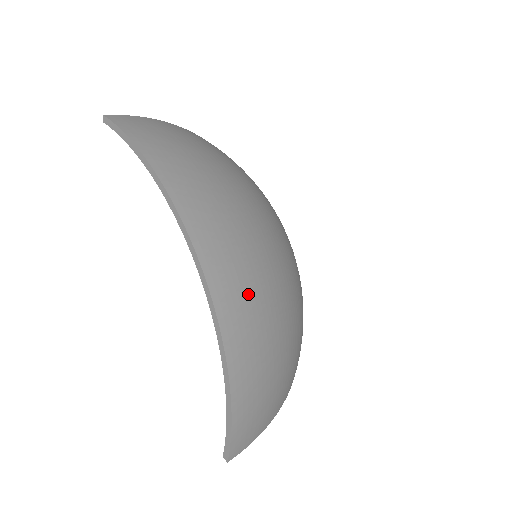
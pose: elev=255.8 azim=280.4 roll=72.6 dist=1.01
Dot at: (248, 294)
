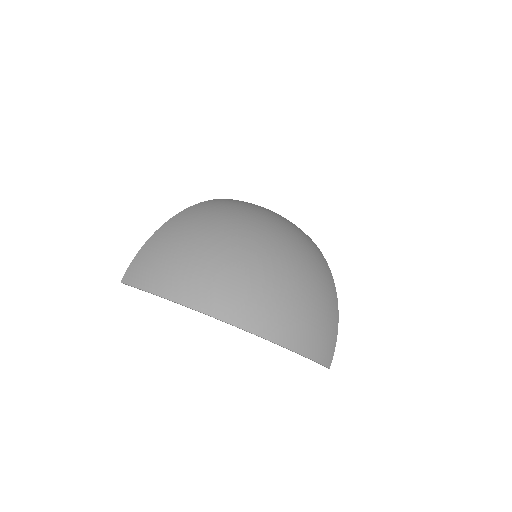
Dot at: (265, 308)
